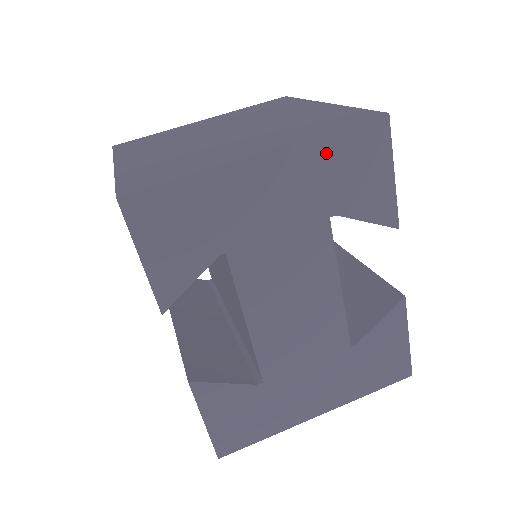
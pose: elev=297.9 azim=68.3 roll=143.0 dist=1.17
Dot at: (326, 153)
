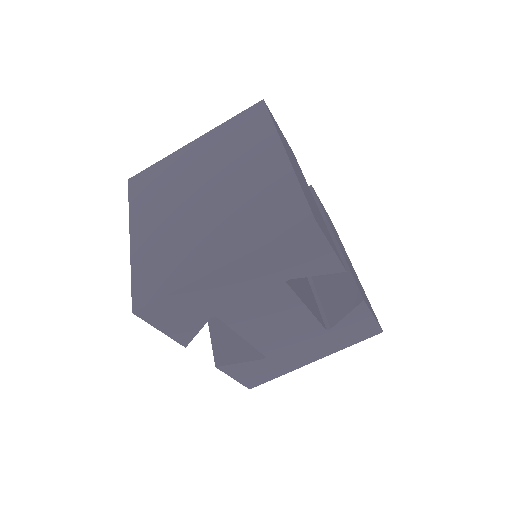
Dot at: (270, 254)
